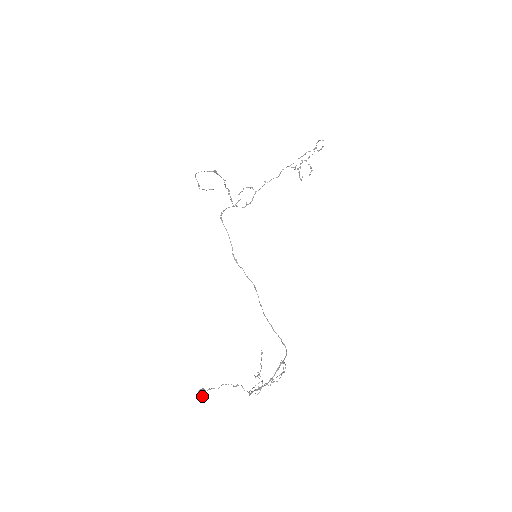
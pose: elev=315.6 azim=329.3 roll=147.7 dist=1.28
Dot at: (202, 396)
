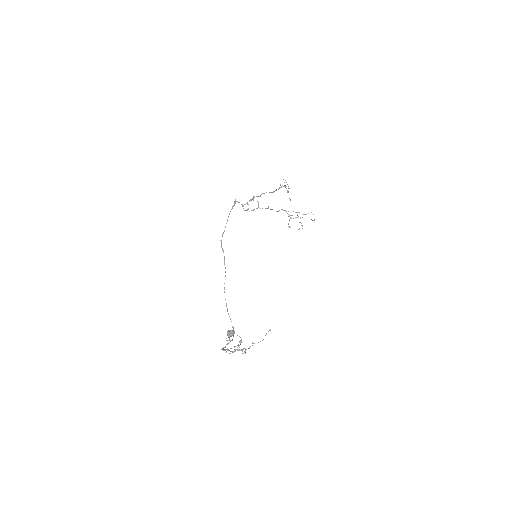
Dot at: (232, 335)
